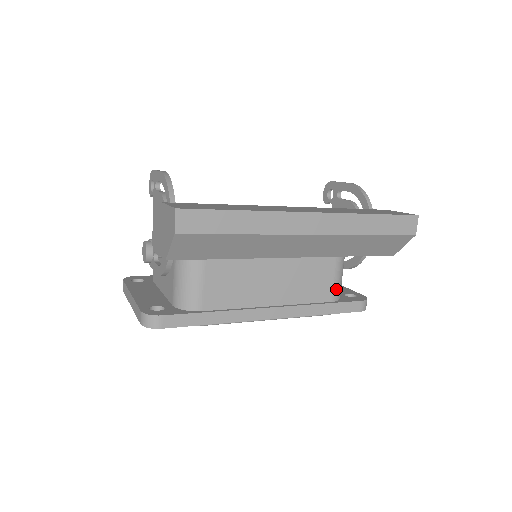
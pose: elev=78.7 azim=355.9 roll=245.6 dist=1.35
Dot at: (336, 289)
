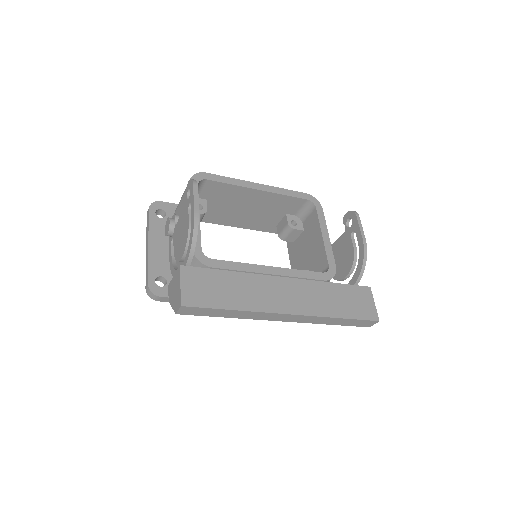
Dot at: occluded
